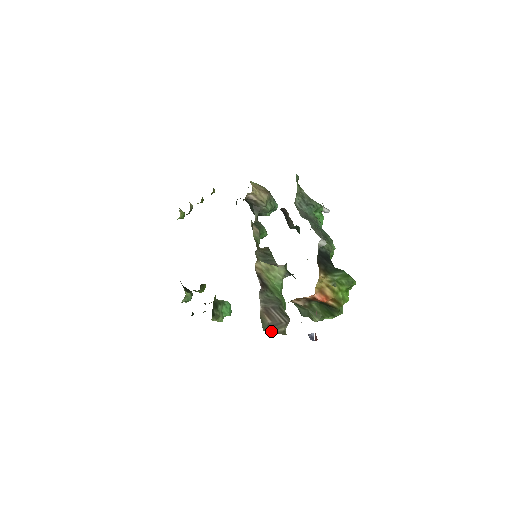
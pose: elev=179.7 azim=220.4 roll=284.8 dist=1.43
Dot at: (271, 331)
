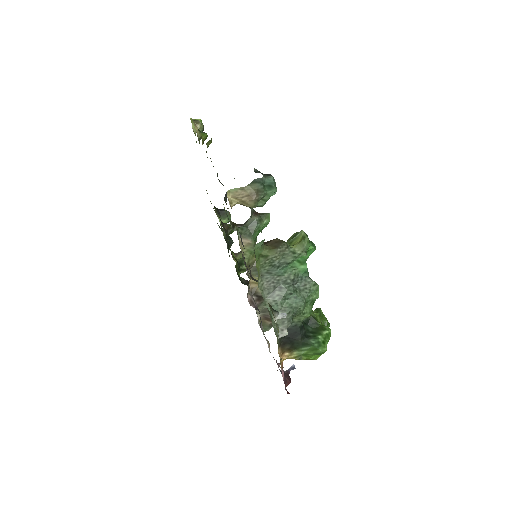
Dot at: occluded
